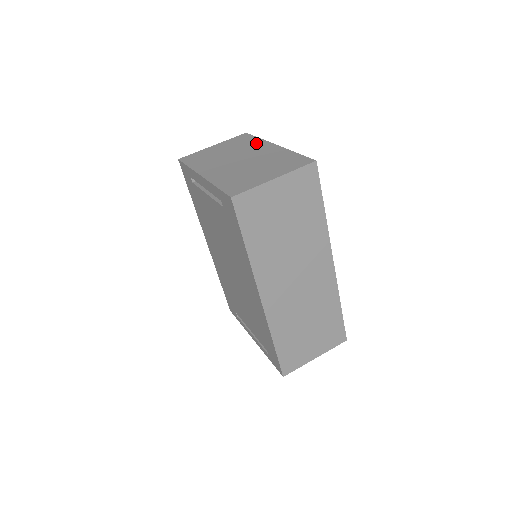
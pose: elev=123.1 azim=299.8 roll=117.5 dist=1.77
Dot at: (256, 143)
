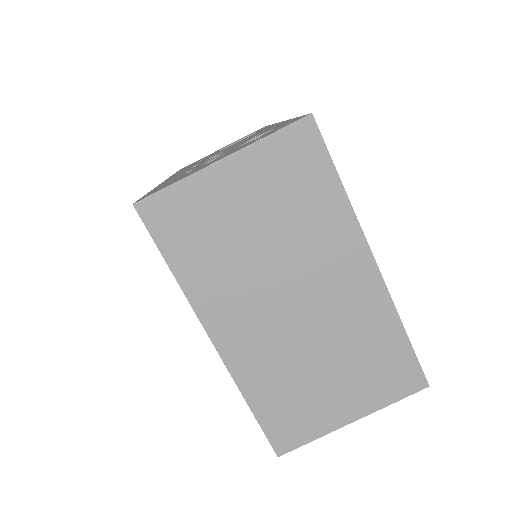
Dot at: (333, 223)
